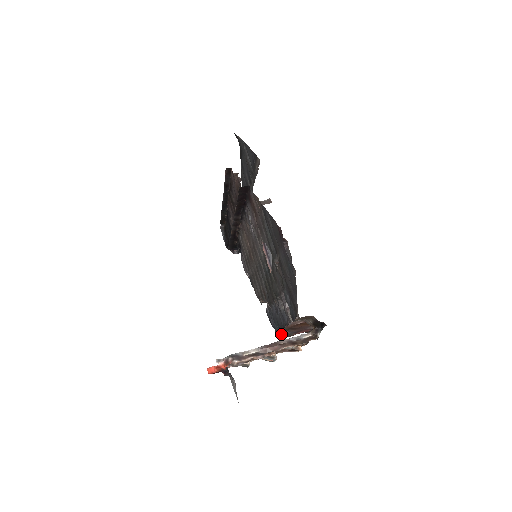
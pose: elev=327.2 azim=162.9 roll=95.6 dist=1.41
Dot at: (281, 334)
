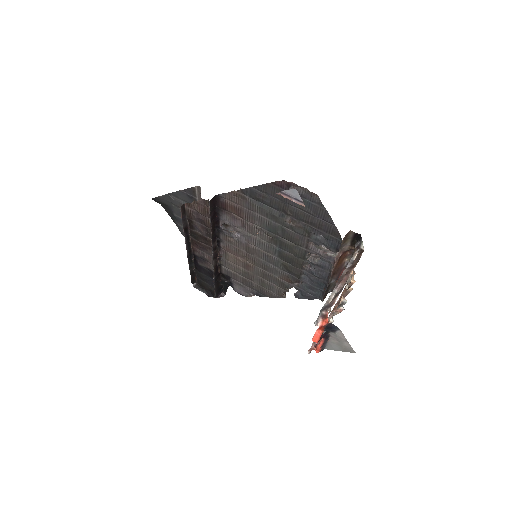
Dot at: (328, 290)
